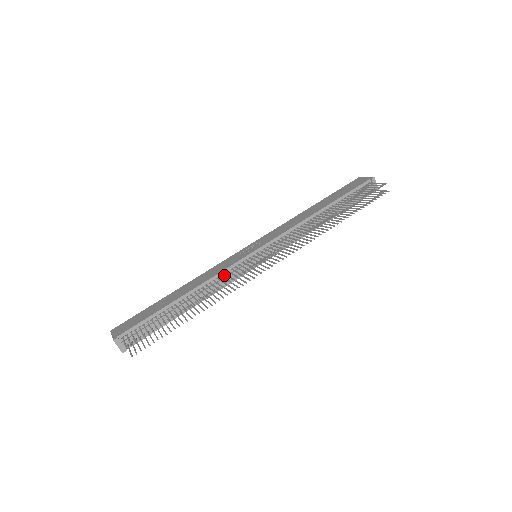
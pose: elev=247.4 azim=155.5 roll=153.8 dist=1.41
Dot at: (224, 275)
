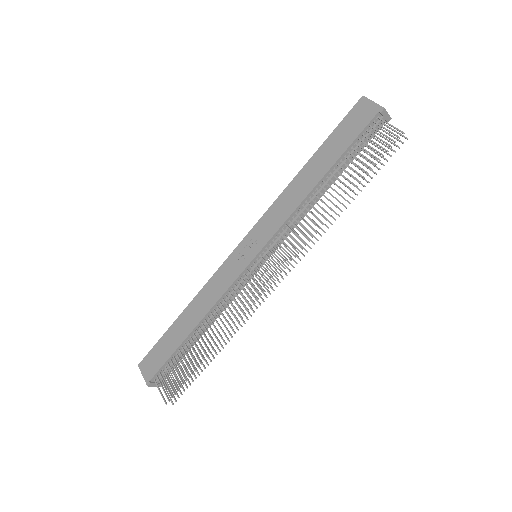
Dot at: (229, 293)
